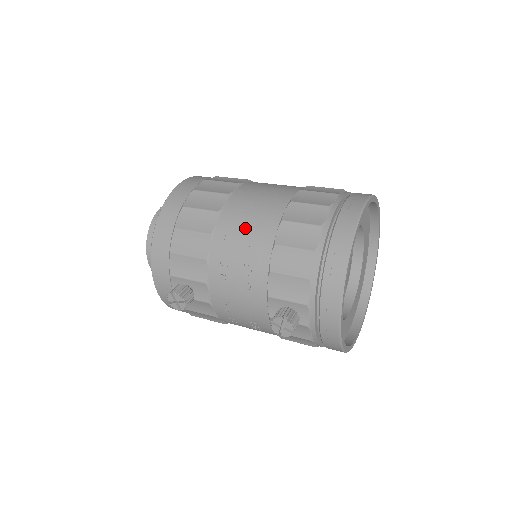
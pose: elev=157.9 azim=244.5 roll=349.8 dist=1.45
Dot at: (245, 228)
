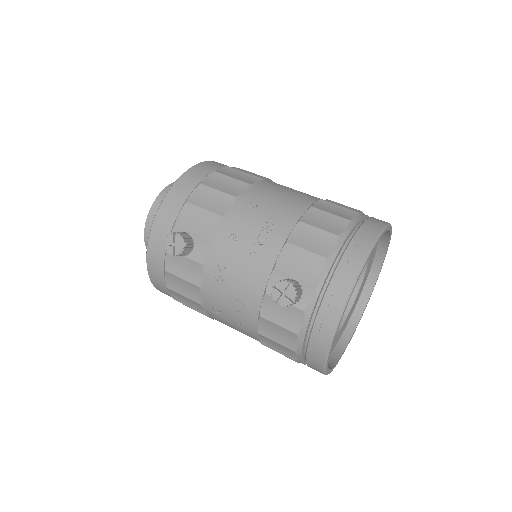
Dot at: (273, 202)
